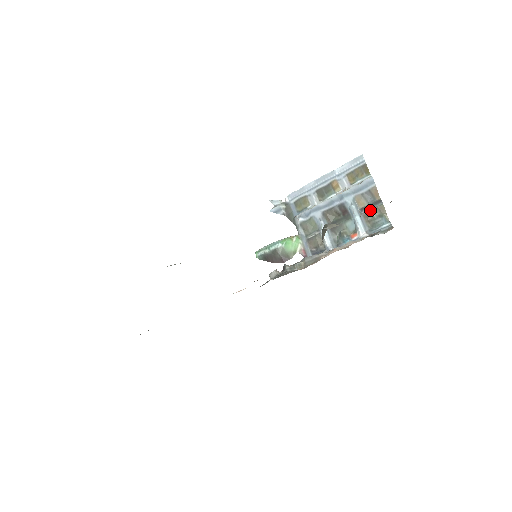
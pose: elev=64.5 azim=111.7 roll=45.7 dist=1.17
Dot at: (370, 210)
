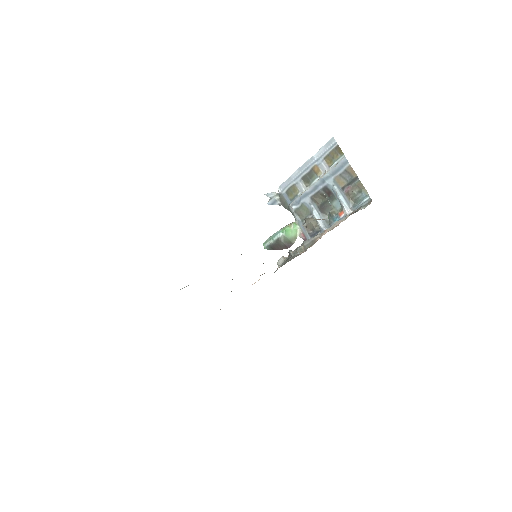
Dot at: (350, 188)
